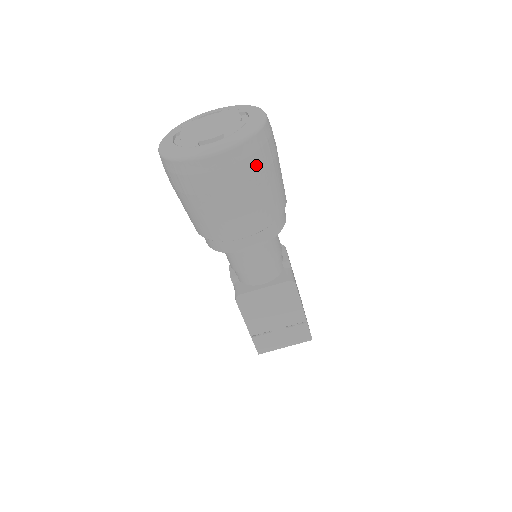
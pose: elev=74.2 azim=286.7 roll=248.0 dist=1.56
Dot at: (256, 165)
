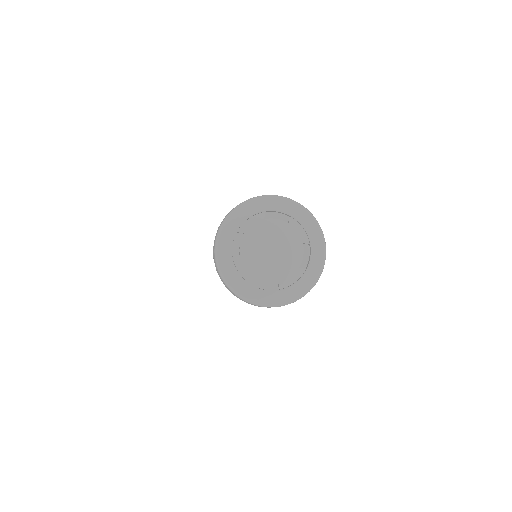
Dot at: occluded
